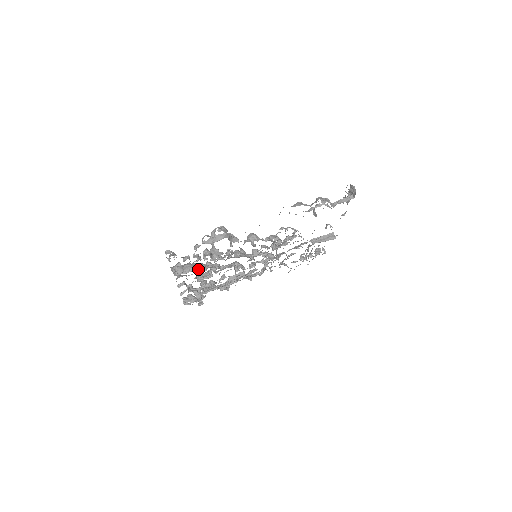
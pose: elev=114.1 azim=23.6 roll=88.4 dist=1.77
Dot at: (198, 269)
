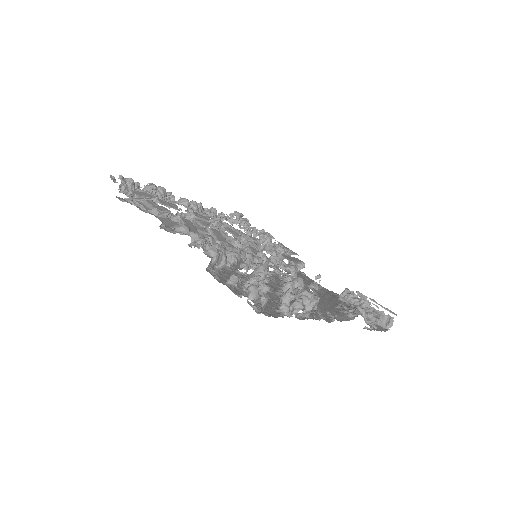
Dot at: occluded
